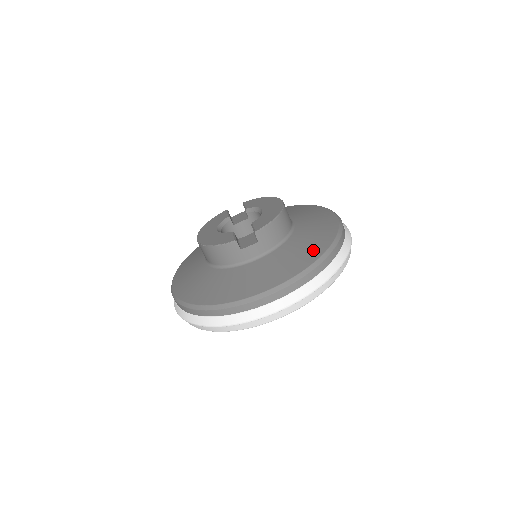
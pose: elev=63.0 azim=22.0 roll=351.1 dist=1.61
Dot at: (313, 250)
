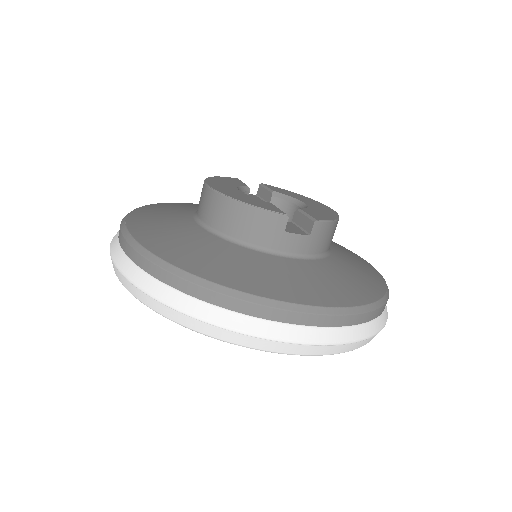
Dot at: (368, 286)
